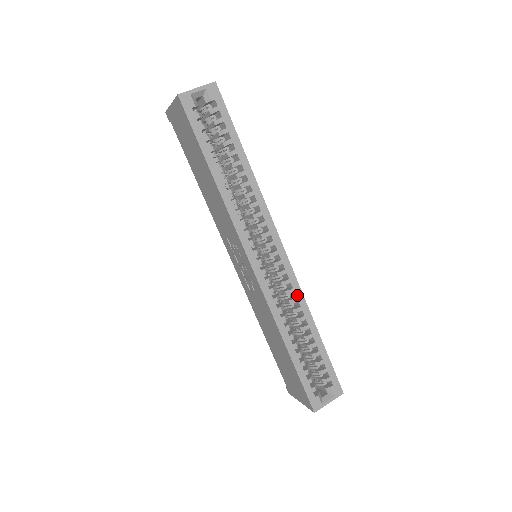
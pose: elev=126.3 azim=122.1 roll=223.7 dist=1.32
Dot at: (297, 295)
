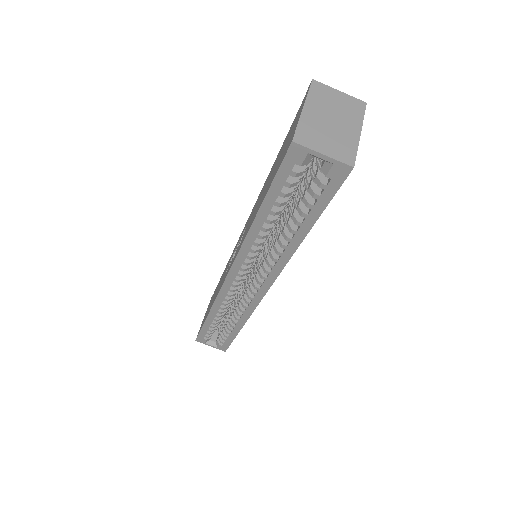
Dot at: (246, 311)
